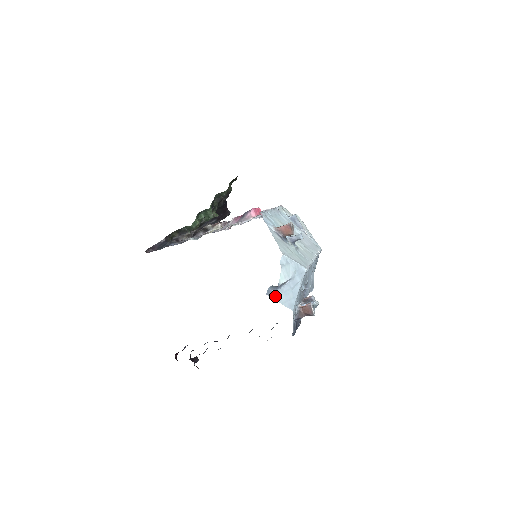
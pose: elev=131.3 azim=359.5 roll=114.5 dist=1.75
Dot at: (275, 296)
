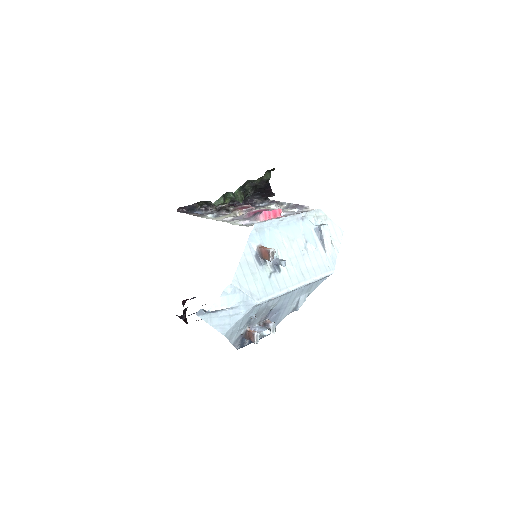
Dot at: (206, 318)
